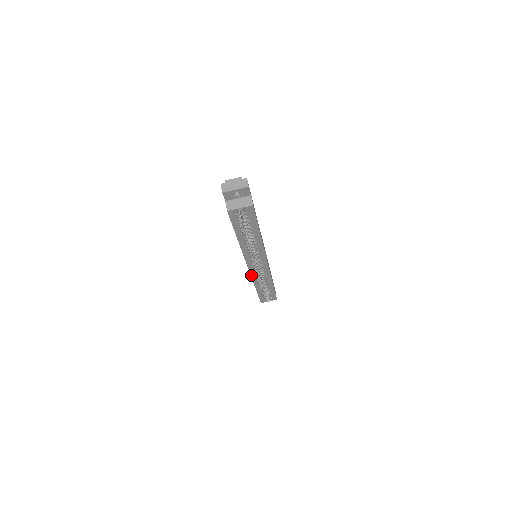
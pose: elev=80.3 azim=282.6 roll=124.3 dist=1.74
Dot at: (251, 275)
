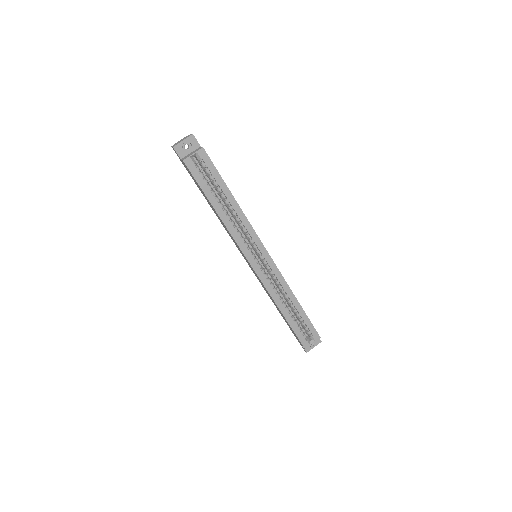
Dot at: (262, 282)
